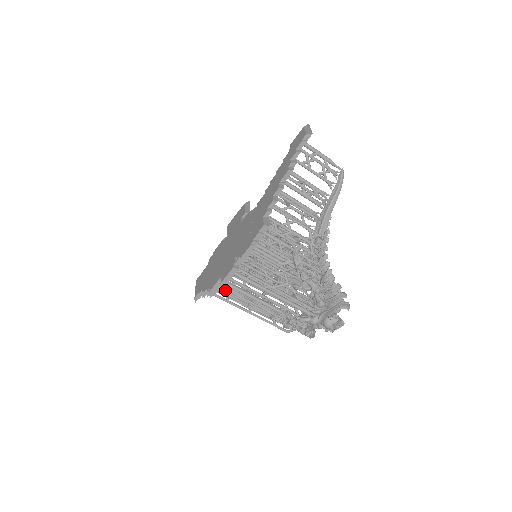
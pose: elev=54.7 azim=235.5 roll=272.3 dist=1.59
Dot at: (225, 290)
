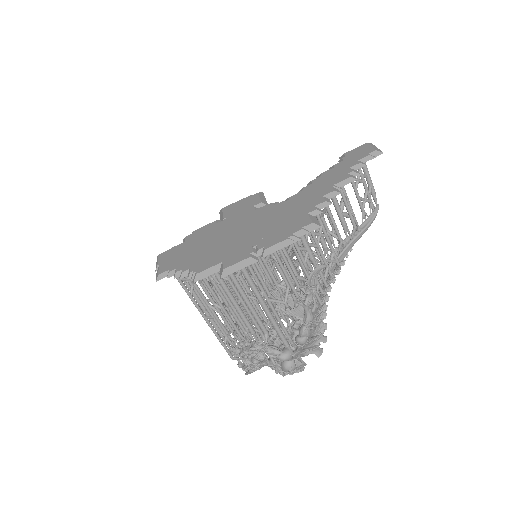
Dot at: (204, 280)
